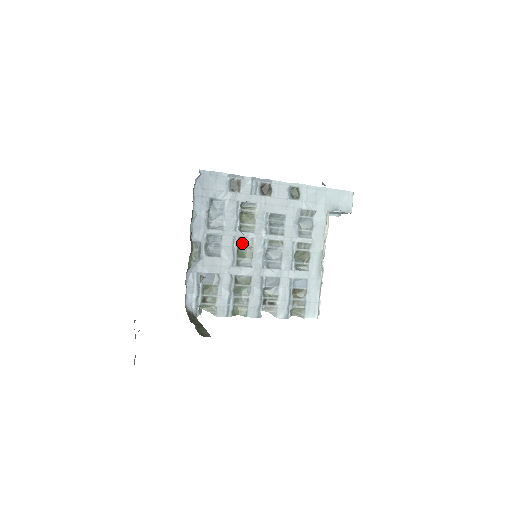
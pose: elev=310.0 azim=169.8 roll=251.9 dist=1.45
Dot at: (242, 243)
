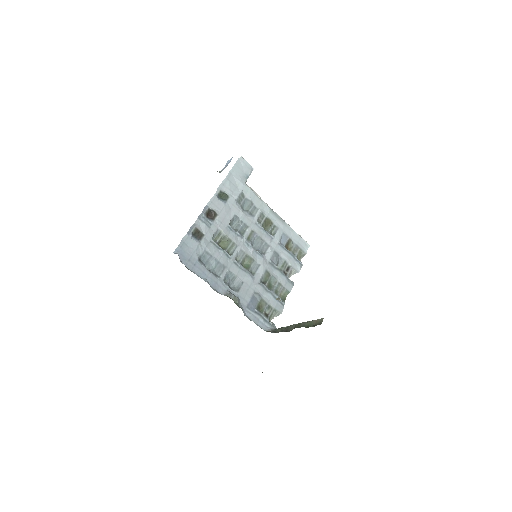
Dot at: (240, 260)
